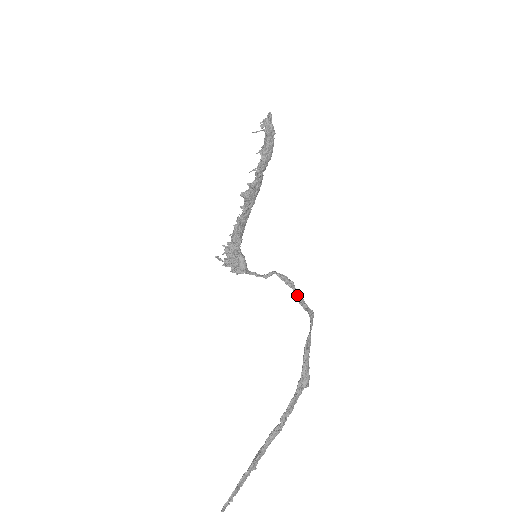
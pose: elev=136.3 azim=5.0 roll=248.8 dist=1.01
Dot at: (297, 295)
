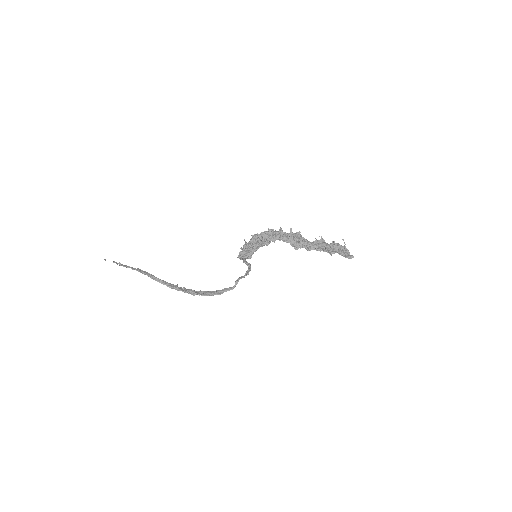
Dot at: occluded
